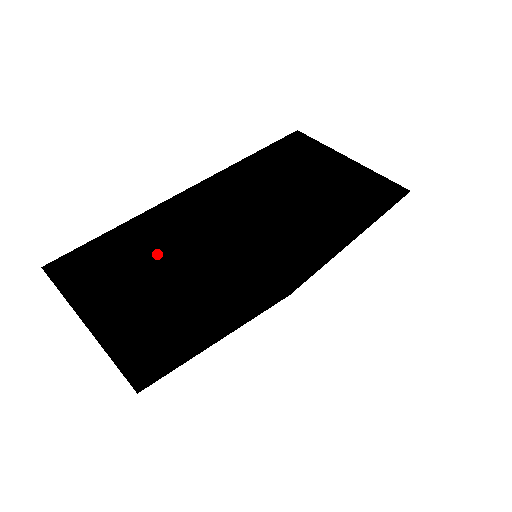
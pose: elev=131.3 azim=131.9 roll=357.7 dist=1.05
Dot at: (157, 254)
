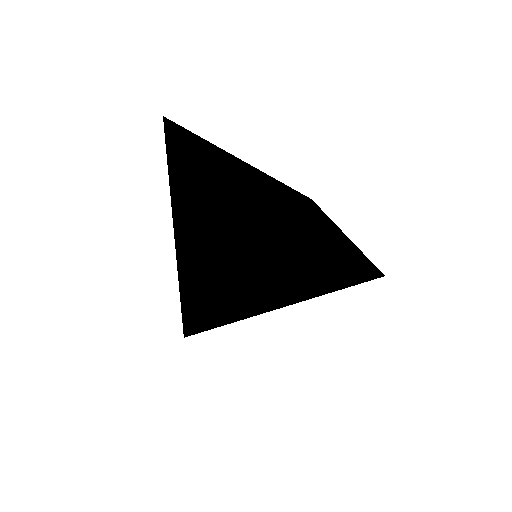
Dot at: (249, 181)
